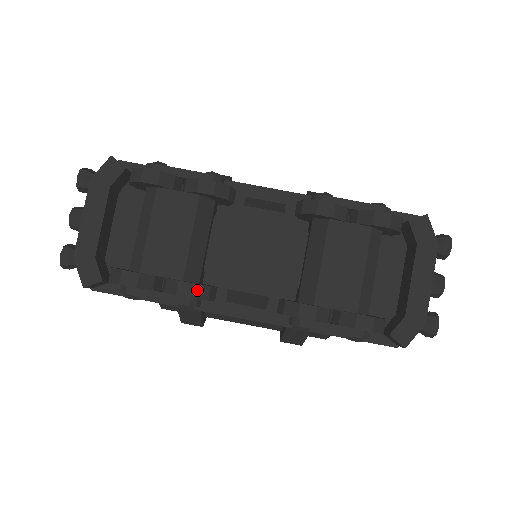
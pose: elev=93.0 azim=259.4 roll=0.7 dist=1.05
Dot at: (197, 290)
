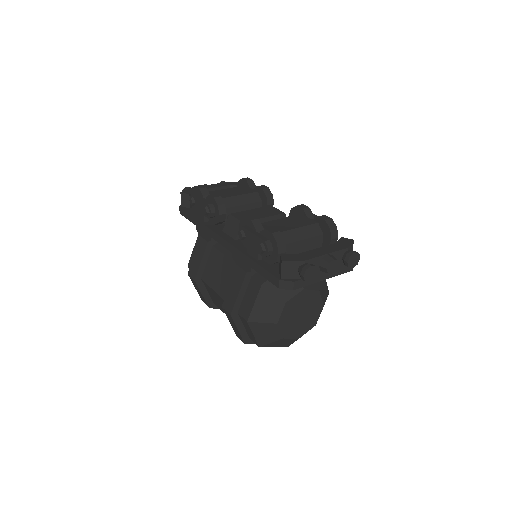
Dot at: (219, 198)
